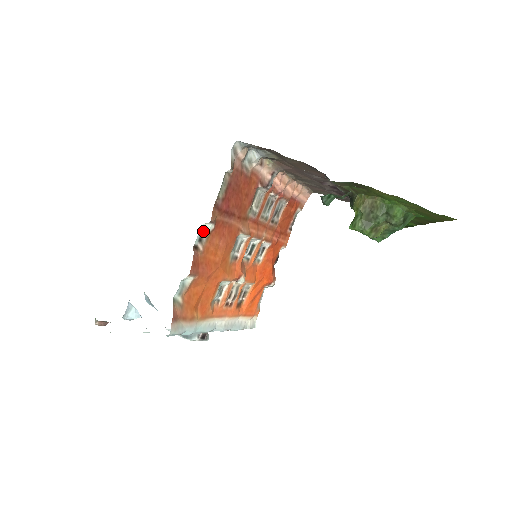
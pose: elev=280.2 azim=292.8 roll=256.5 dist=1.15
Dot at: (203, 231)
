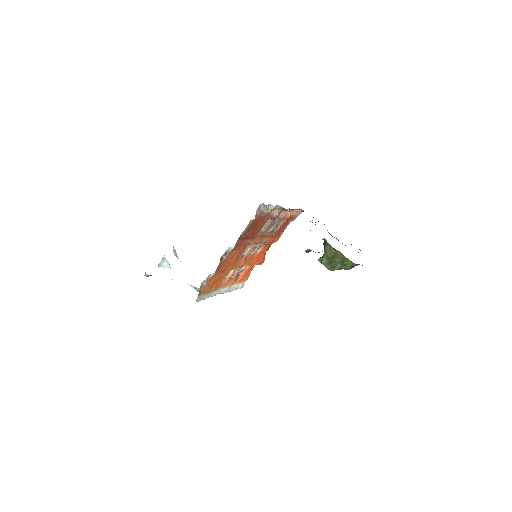
Dot at: (228, 249)
